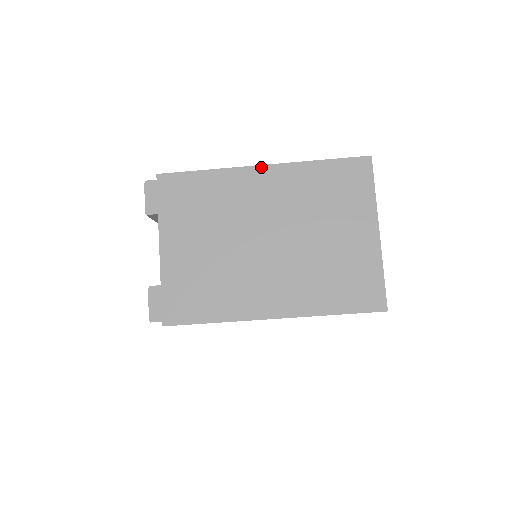
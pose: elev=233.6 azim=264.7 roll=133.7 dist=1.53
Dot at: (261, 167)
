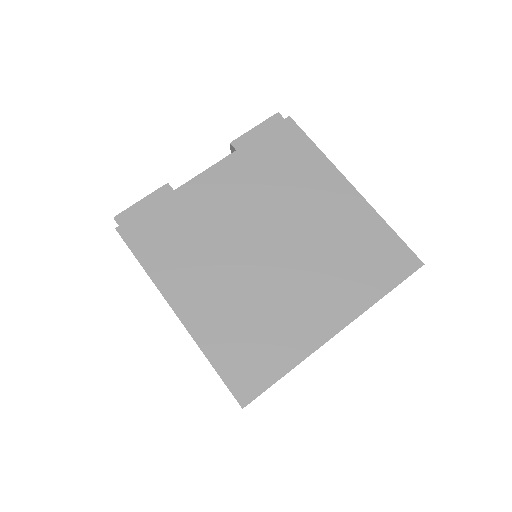
Dot at: occluded
